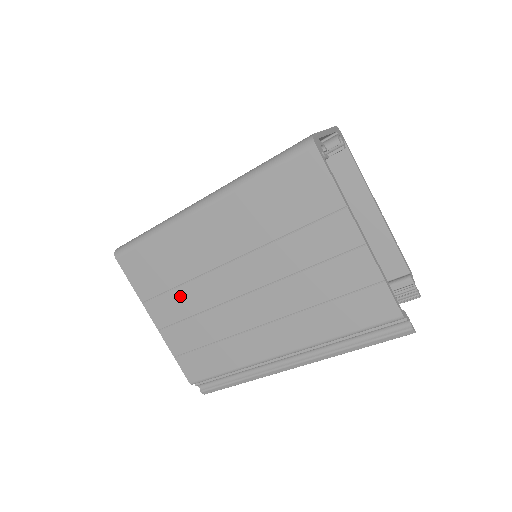
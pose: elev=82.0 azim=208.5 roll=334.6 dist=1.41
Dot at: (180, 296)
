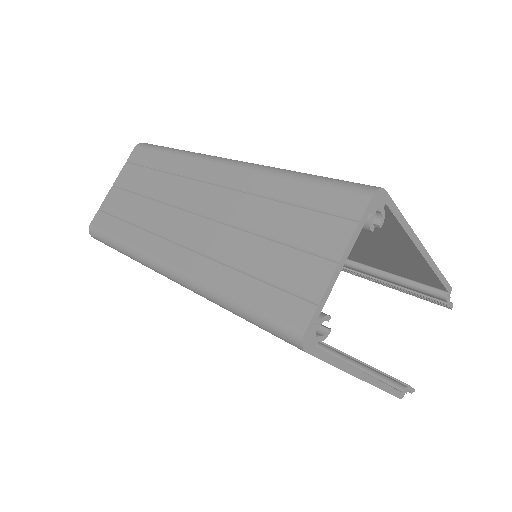
Dot at: occluded
